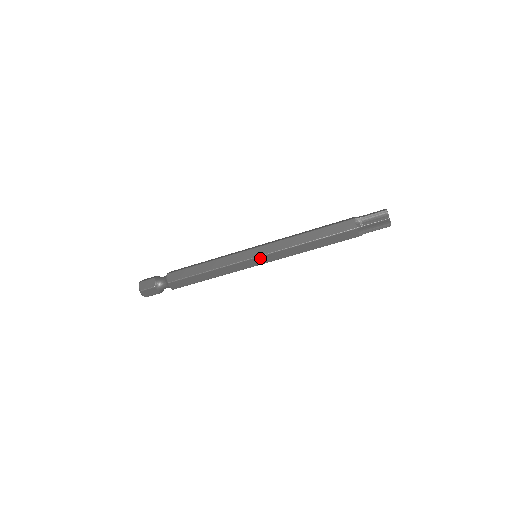
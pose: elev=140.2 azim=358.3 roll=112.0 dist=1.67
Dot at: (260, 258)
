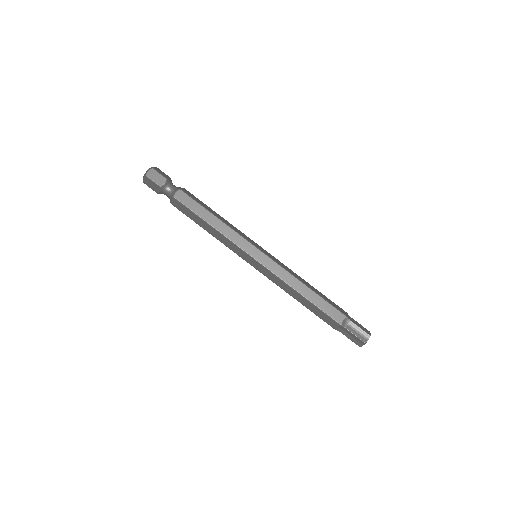
Dot at: (258, 263)
